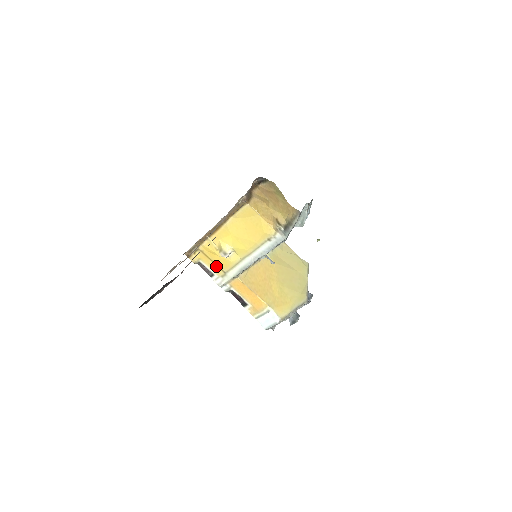
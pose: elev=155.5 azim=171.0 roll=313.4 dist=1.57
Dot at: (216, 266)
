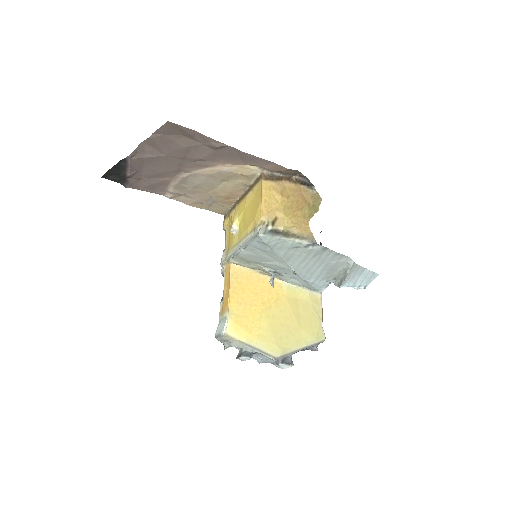
Dot at: (229, 241)
